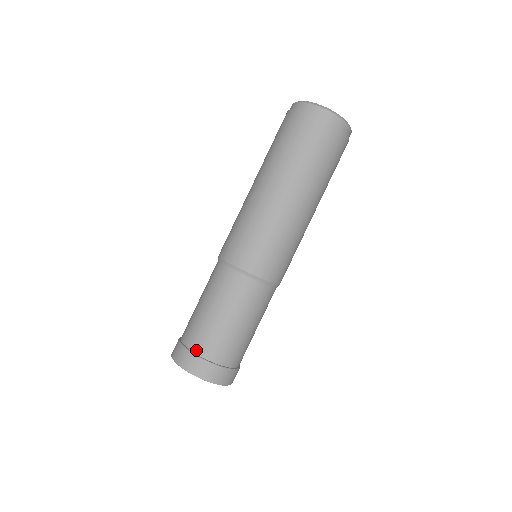
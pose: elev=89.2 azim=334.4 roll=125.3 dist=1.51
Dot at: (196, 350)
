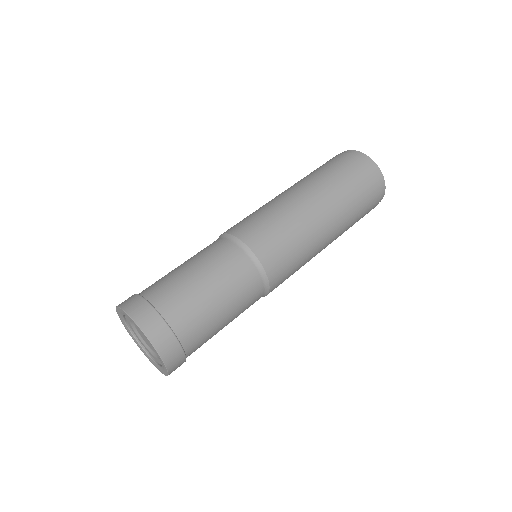
Dot at: occluded
